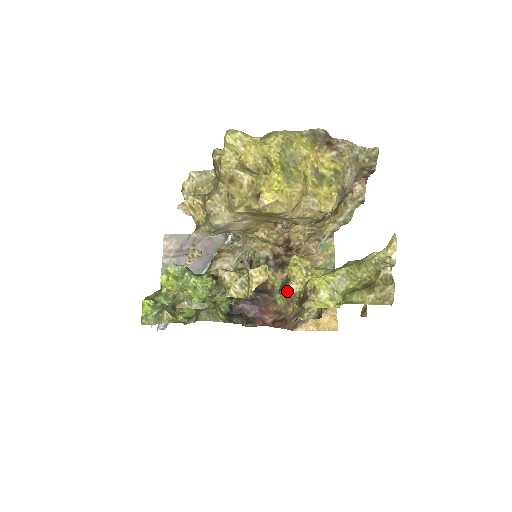
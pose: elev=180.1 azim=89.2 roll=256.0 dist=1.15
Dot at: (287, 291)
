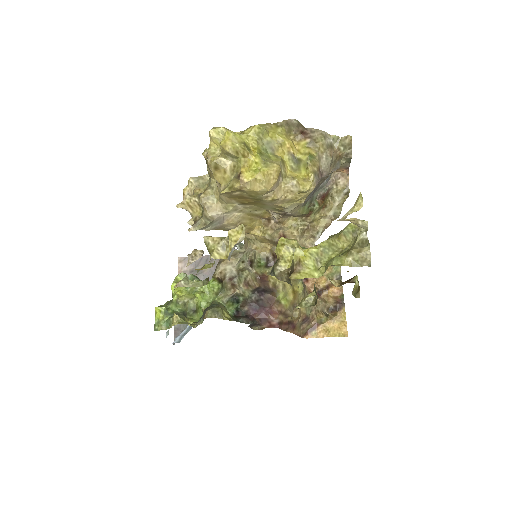
Dot at: (277, 269)
